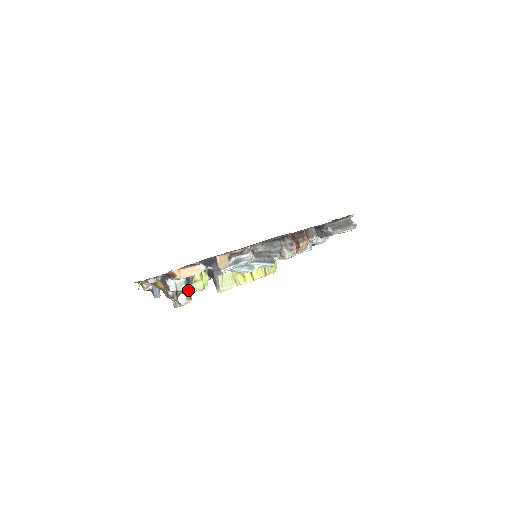
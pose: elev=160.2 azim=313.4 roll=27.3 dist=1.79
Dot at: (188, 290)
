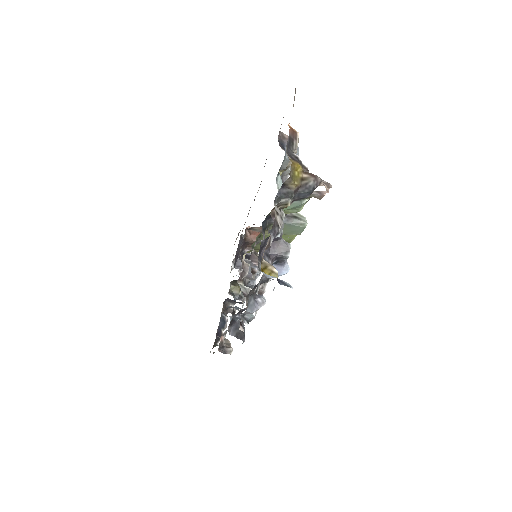
Dot at: occluded
